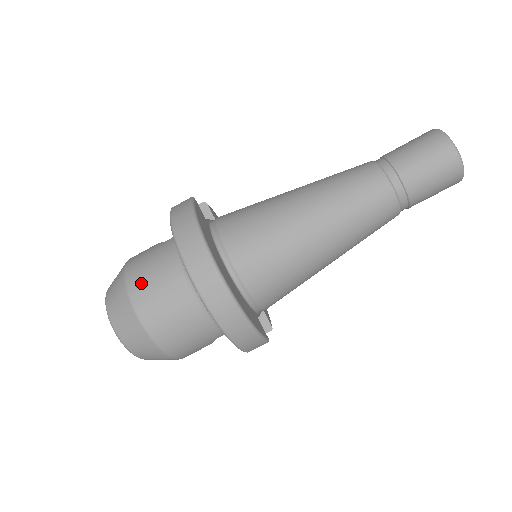
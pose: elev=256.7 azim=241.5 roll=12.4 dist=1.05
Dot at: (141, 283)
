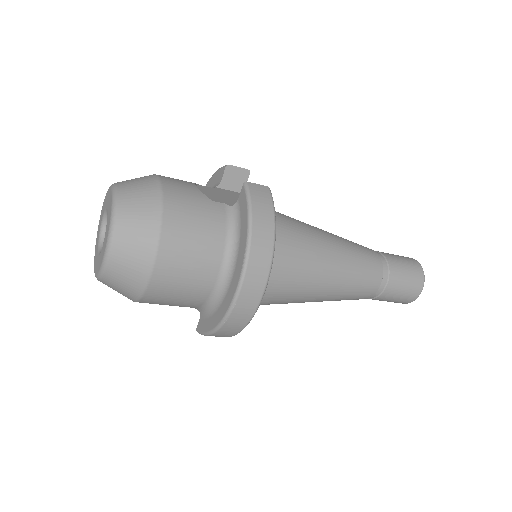
Dot at: (178, 237)
